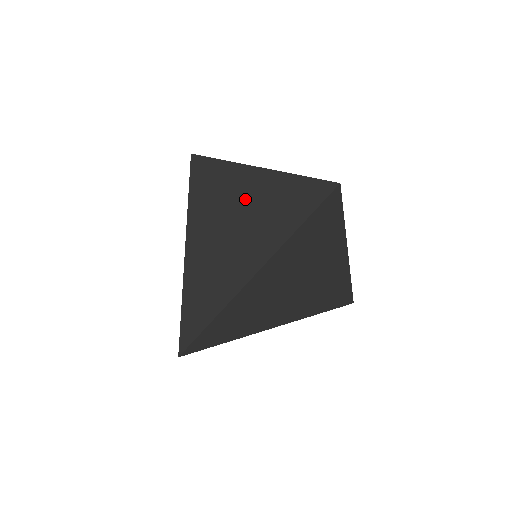
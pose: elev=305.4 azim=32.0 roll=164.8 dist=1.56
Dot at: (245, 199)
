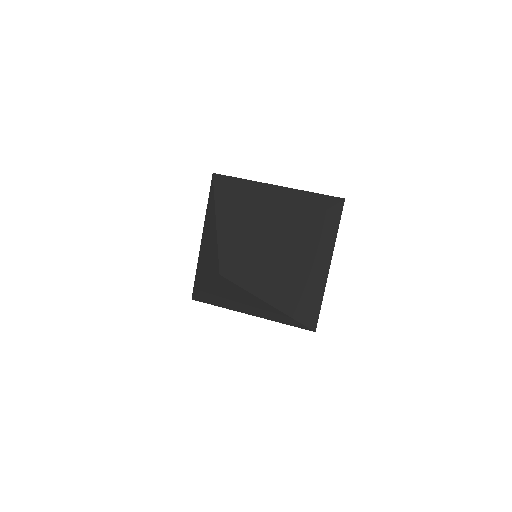
Dot at: (270, 197)
